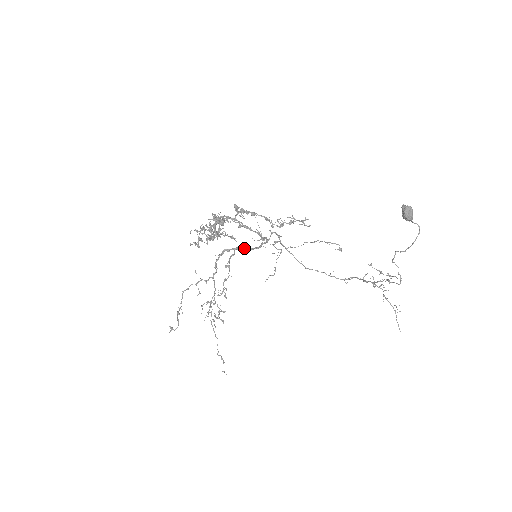
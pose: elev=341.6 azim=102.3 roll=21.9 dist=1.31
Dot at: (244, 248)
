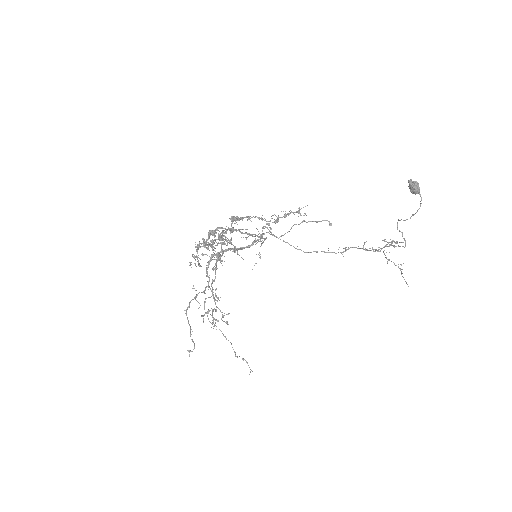
Dot at: occluded
